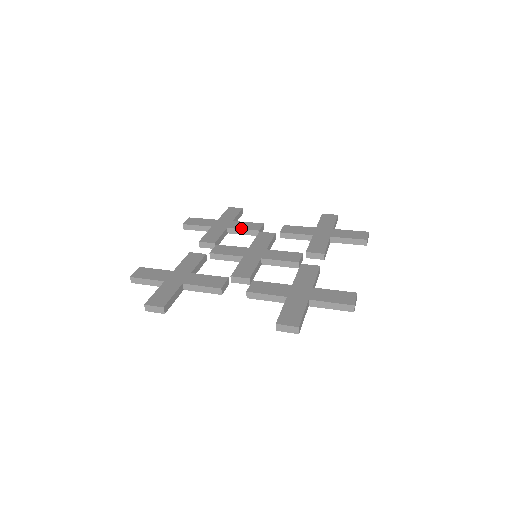
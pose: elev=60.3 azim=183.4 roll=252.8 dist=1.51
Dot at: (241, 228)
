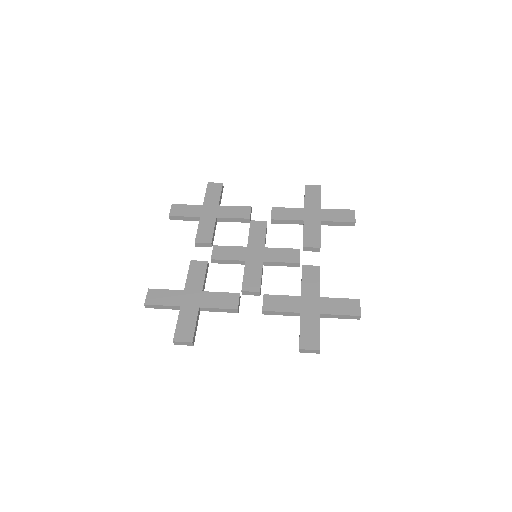
Dot at: (231, 217)
